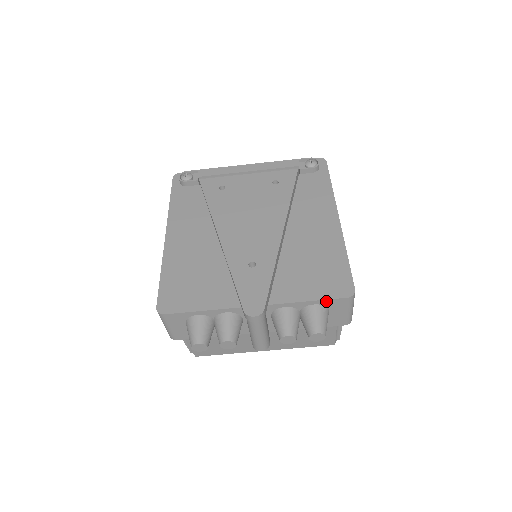
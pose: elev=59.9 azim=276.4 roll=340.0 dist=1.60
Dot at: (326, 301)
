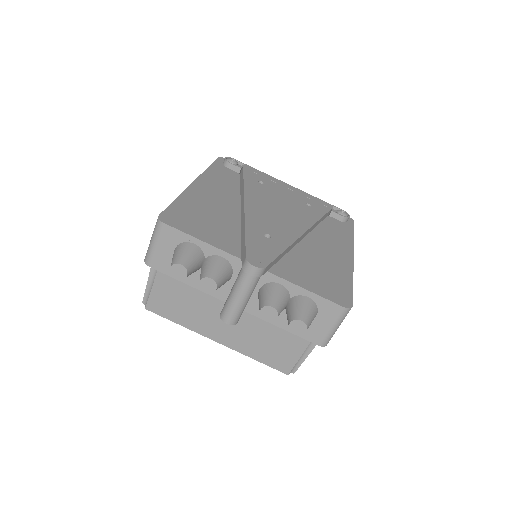
Dot at: (322, 300)
